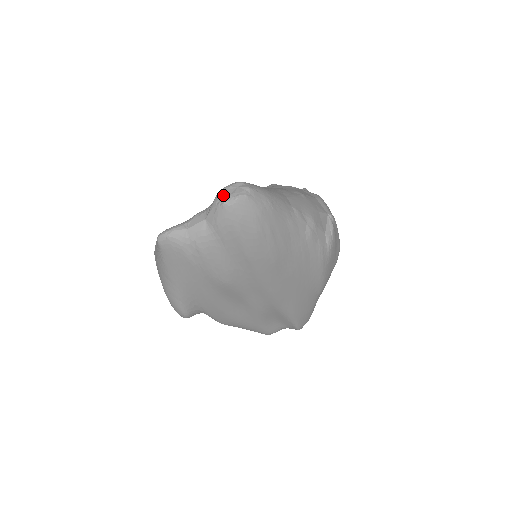
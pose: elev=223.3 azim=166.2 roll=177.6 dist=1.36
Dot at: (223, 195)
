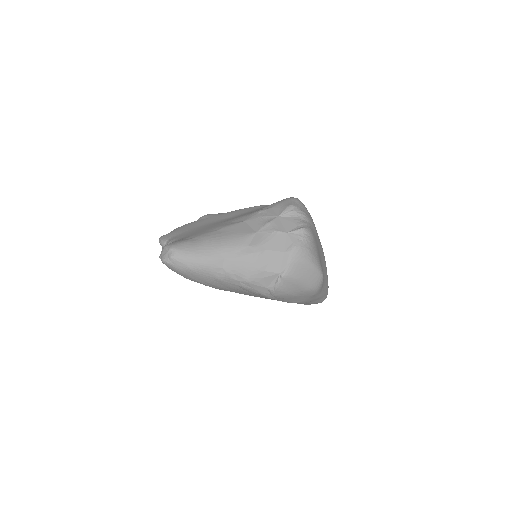
Dot at: (162, 251)
